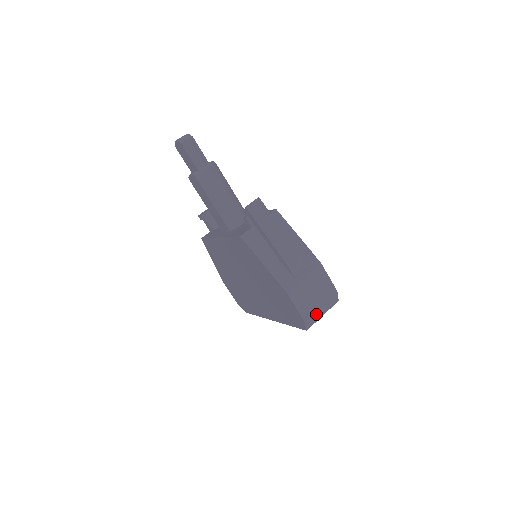
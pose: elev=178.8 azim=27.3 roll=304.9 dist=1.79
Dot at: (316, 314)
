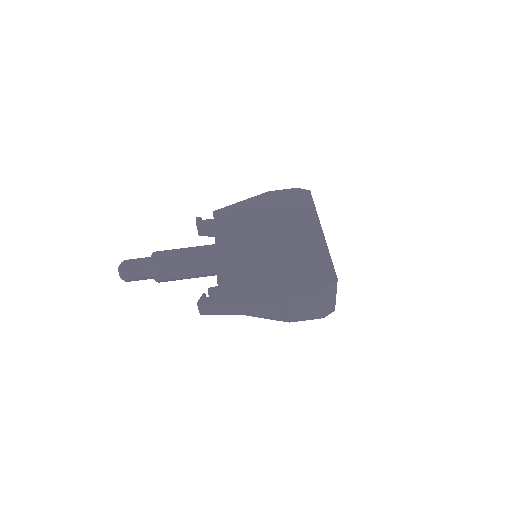
Dot at: (328, 305)
